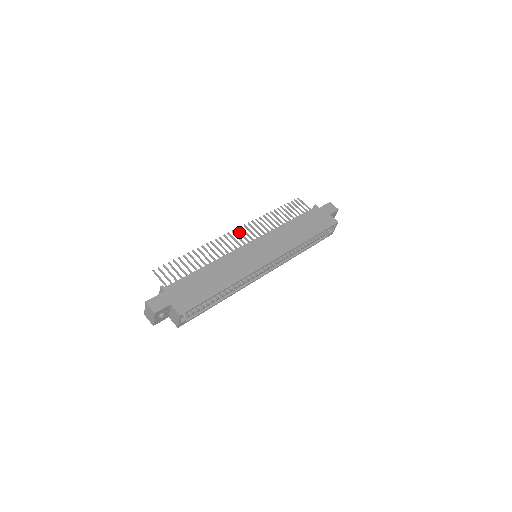
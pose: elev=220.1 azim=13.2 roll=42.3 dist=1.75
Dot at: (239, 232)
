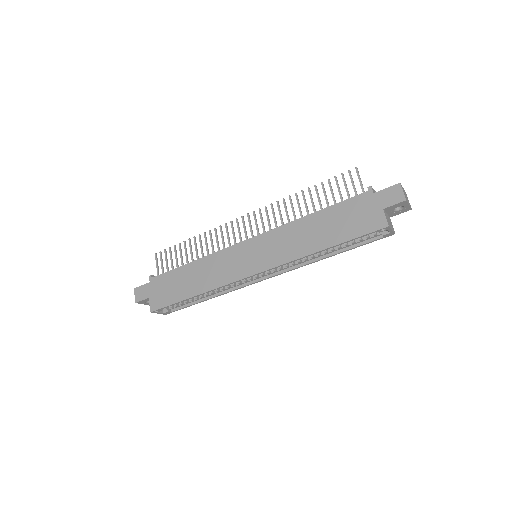
Dot at: (248, 220)
